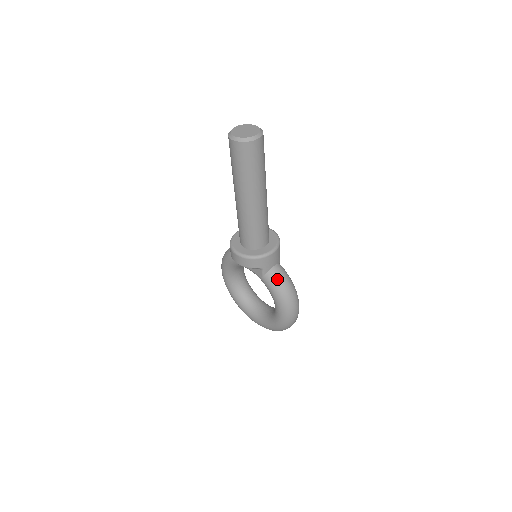
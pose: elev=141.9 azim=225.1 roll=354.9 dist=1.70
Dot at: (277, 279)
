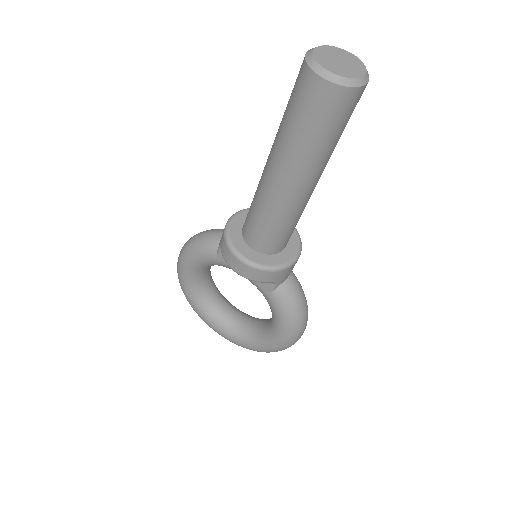
Dot at: (292, 296)
